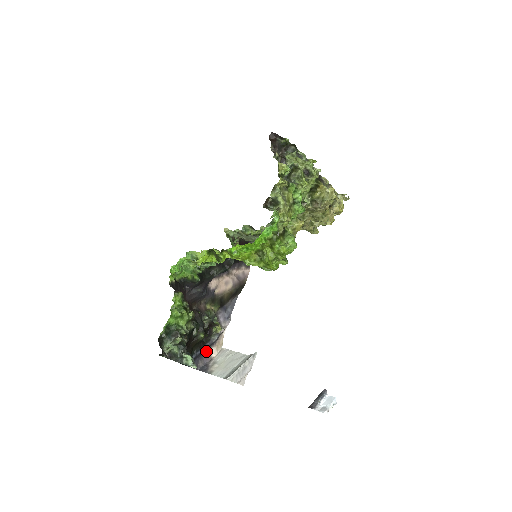
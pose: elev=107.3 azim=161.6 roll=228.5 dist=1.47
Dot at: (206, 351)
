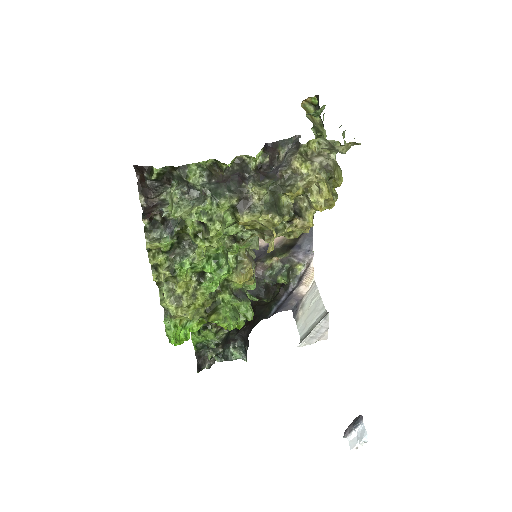
Dot at: (292, 293)
